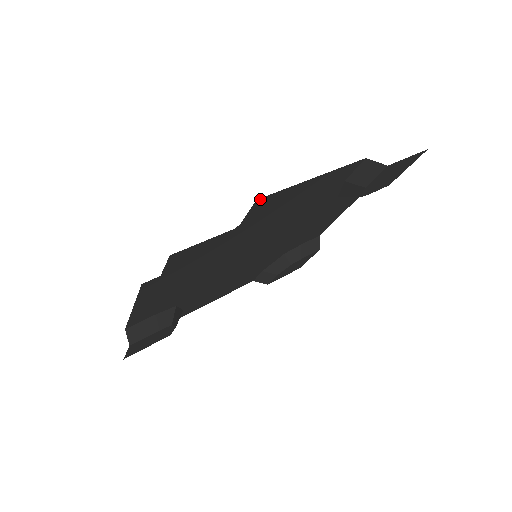
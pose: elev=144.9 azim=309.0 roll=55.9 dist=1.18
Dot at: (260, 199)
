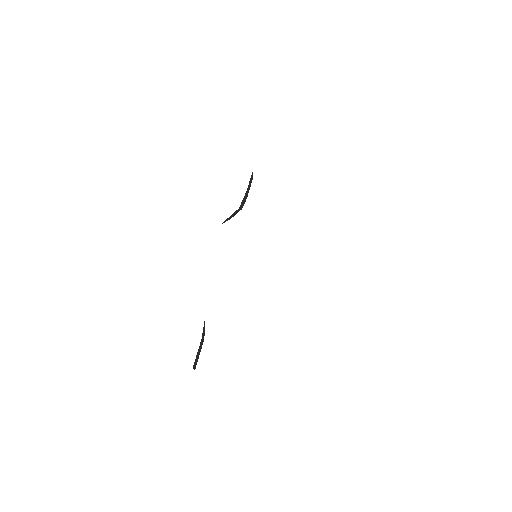
Dot at: occluded
